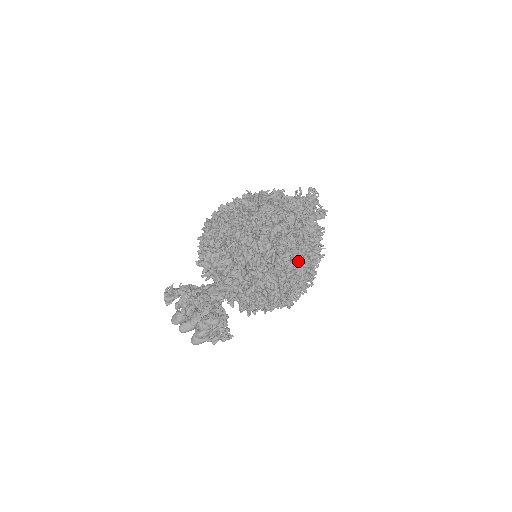
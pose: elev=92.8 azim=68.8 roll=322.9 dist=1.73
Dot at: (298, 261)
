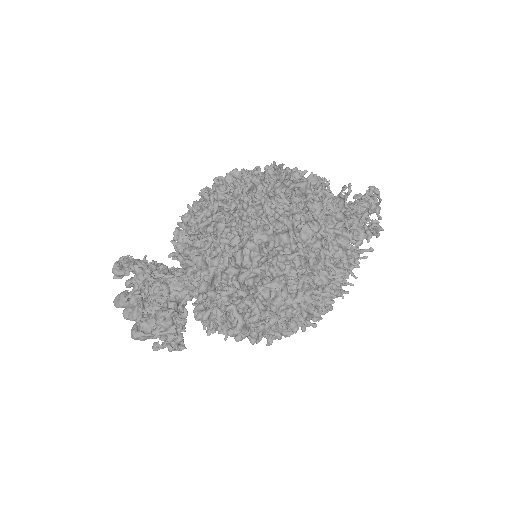
Dot at: (294, 296)
